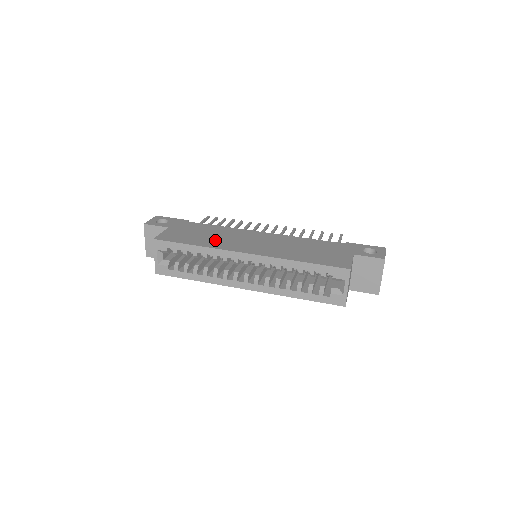
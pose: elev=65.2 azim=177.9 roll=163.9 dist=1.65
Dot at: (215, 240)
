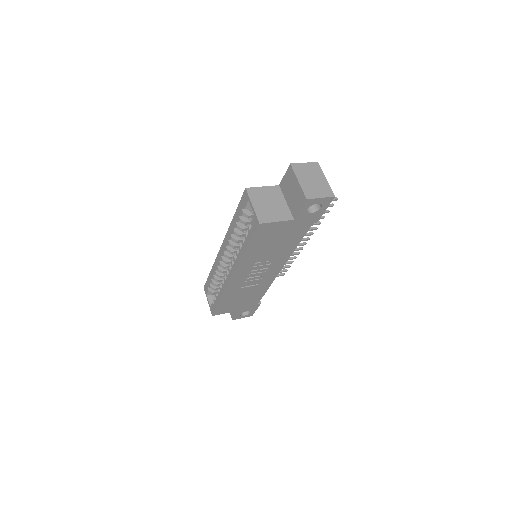
Dot at: occluded
